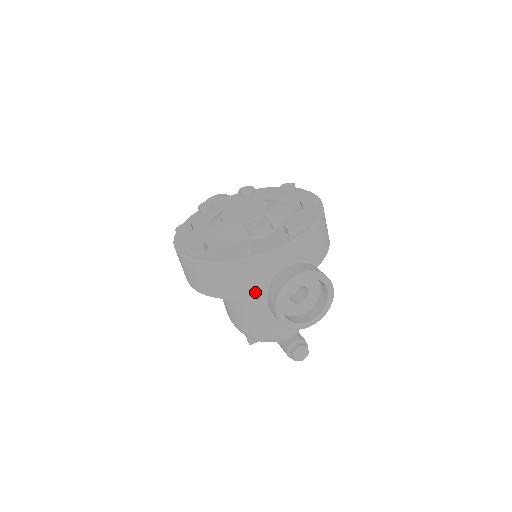
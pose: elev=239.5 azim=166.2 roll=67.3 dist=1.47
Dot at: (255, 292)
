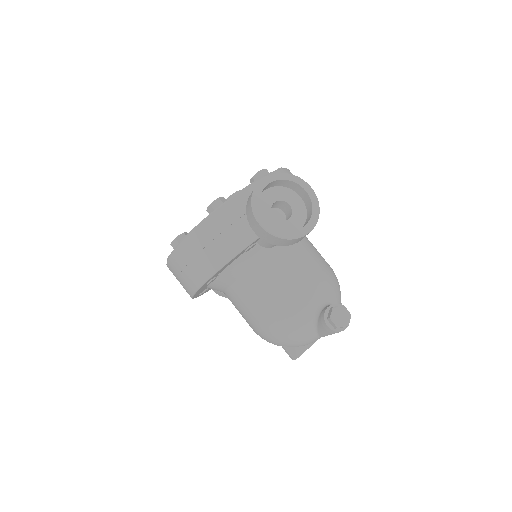
Dot at: (244, 241)
